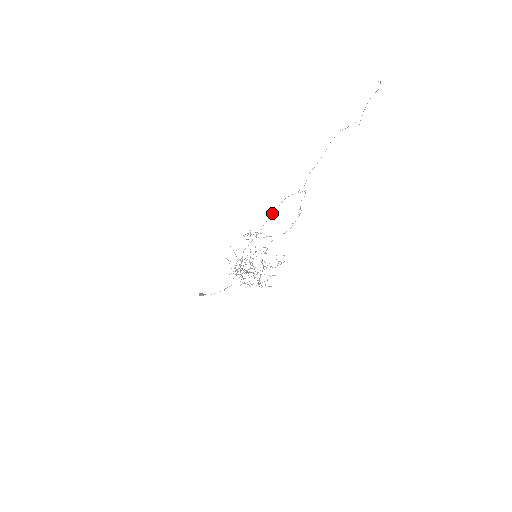
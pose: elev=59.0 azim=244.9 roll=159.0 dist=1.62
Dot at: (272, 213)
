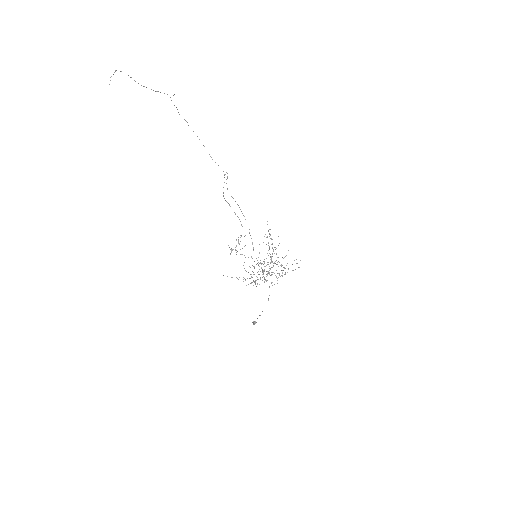
Dot at: (239, 207)
